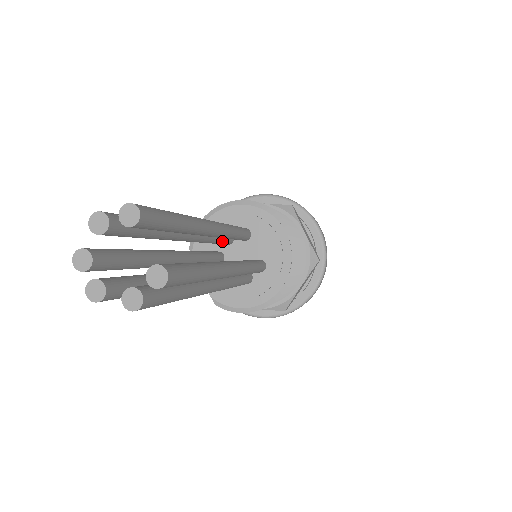
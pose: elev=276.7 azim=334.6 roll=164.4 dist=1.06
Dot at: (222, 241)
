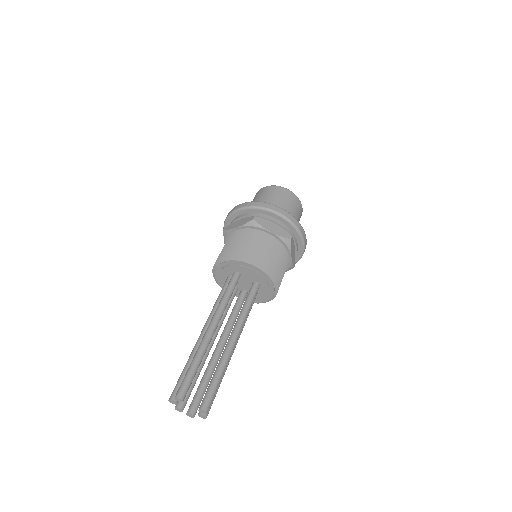
Dot at: occluded
